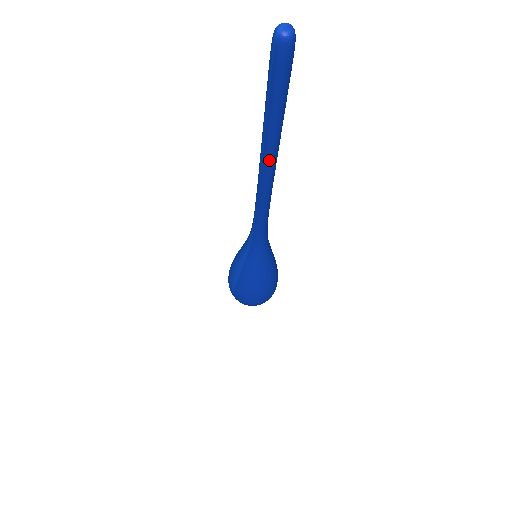
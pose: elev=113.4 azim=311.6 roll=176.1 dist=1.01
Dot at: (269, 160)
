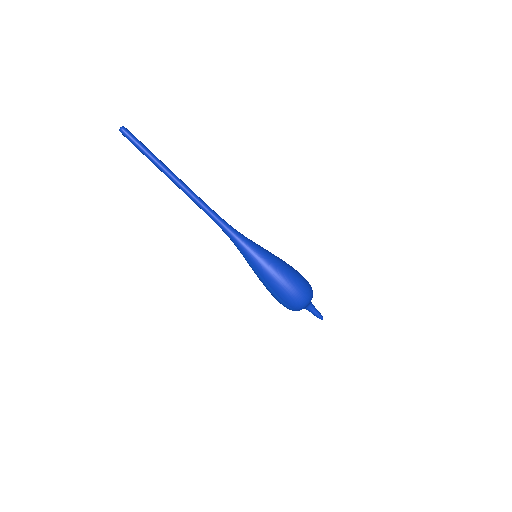
Dot at: (169, 174)
